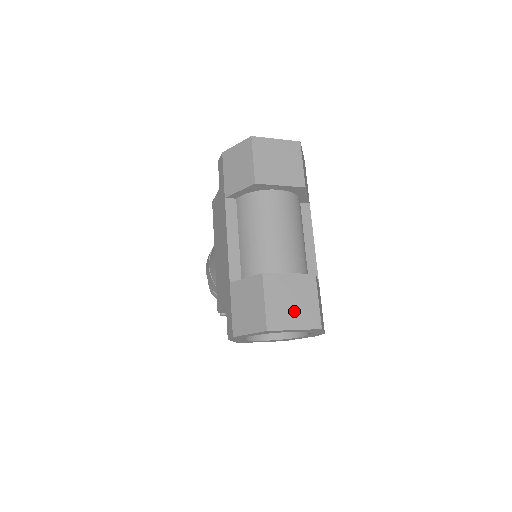
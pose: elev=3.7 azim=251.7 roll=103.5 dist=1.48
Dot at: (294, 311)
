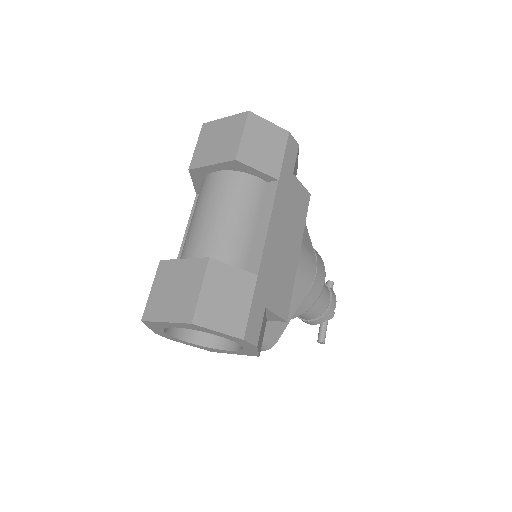
Dot at: (172, 301)
